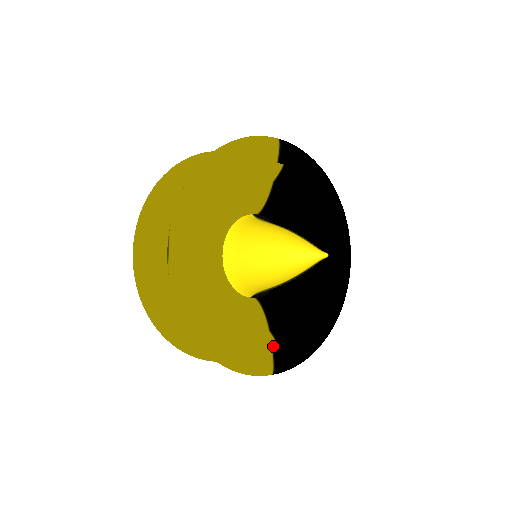
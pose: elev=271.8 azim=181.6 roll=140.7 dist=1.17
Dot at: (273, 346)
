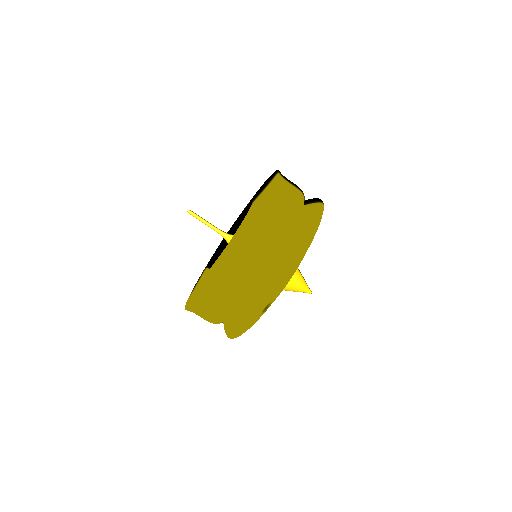
Dot at: occluded
